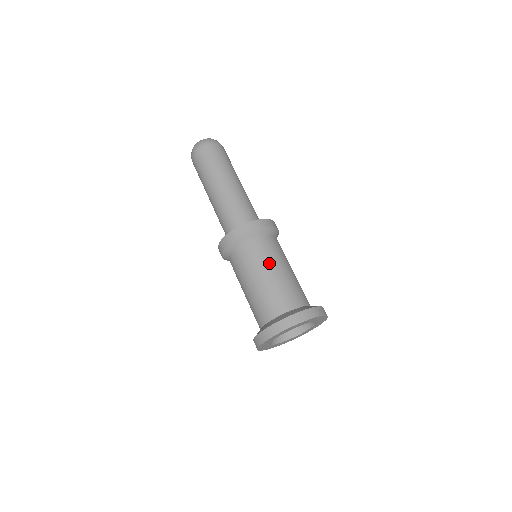
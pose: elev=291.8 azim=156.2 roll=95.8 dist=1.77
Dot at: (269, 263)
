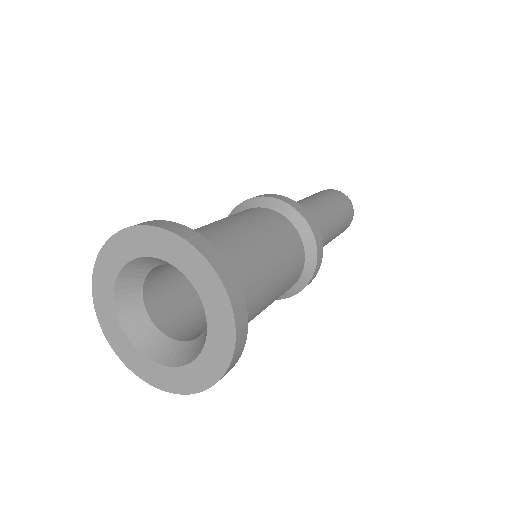
Dot at: occluded
